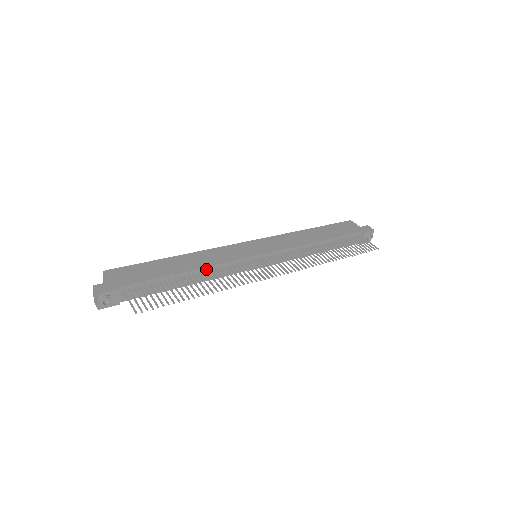
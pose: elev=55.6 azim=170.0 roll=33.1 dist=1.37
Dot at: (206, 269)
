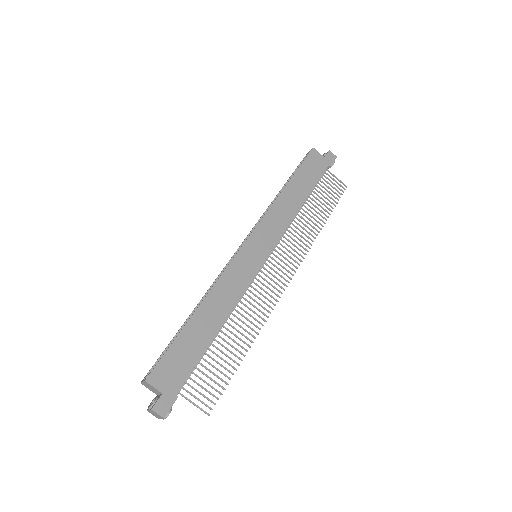
Dot at: (230, 312)
